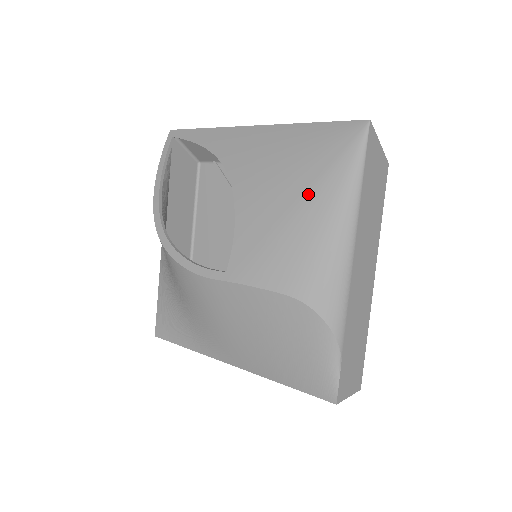
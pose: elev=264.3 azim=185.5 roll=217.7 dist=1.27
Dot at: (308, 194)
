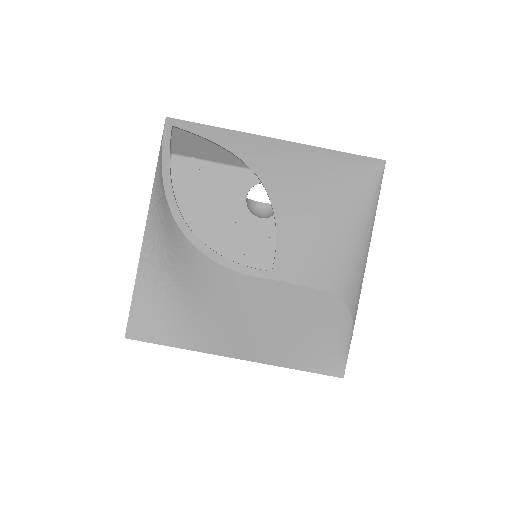
Dot at: (343, 210)
